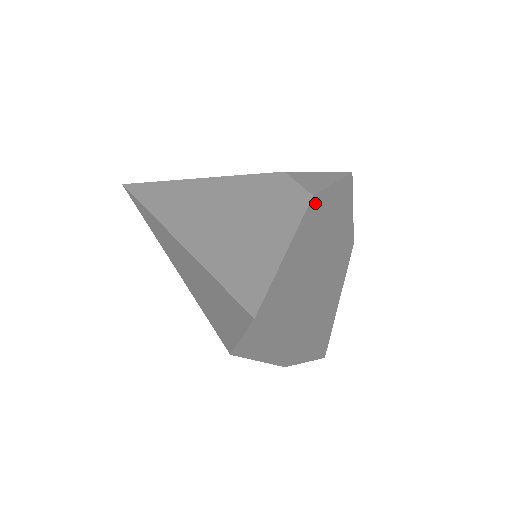
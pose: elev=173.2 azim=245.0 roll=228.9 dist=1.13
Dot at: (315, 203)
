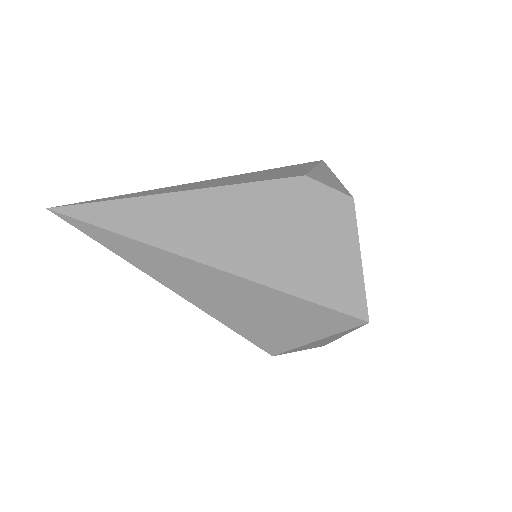
Dot at: occluded
